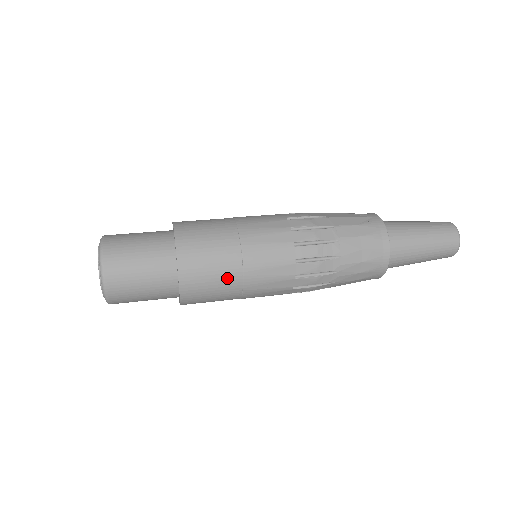
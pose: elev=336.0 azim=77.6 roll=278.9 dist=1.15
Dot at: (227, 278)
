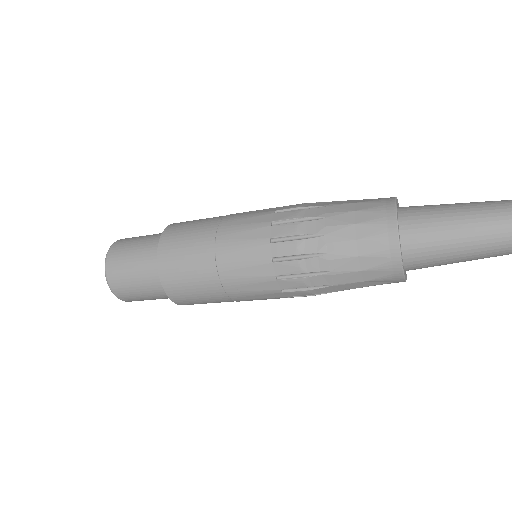
Dot at: (200, 243)
